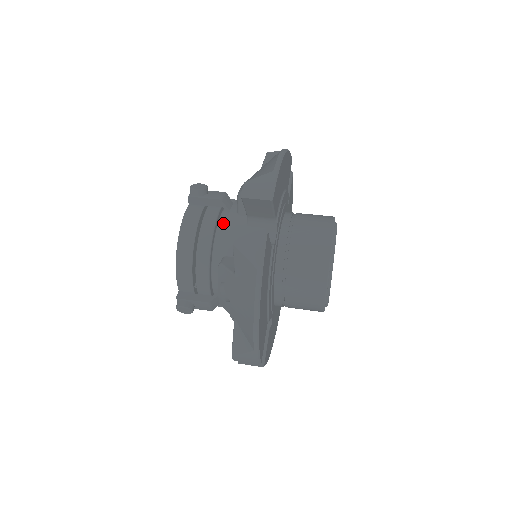
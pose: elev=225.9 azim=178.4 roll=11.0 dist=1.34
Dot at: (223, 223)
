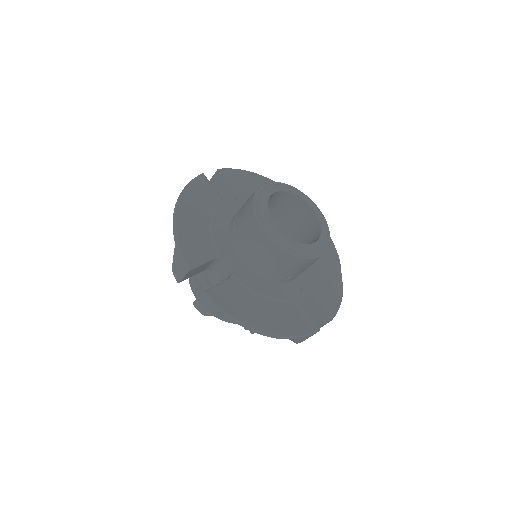
Dot at: occluded
